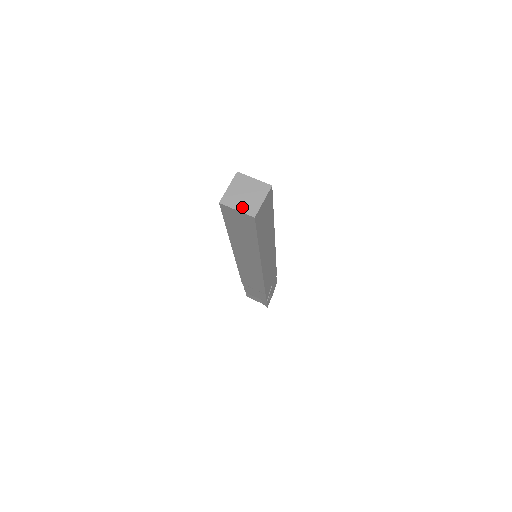
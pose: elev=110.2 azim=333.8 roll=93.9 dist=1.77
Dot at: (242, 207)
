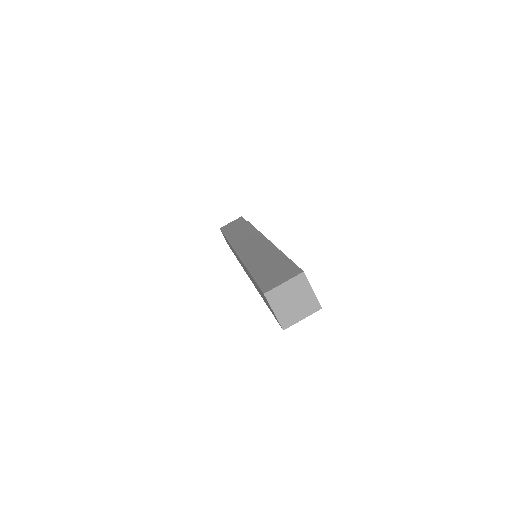
Dot at: (304, 313)
